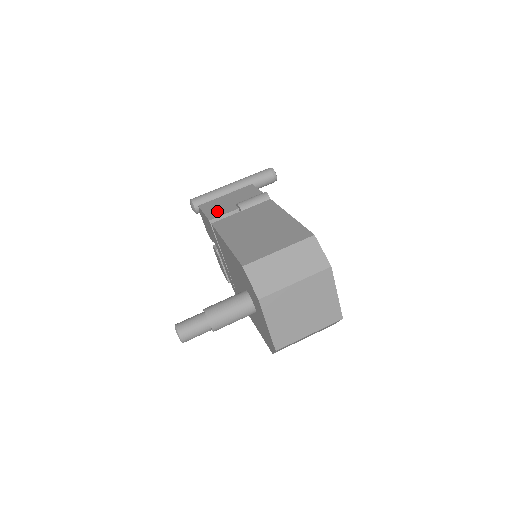
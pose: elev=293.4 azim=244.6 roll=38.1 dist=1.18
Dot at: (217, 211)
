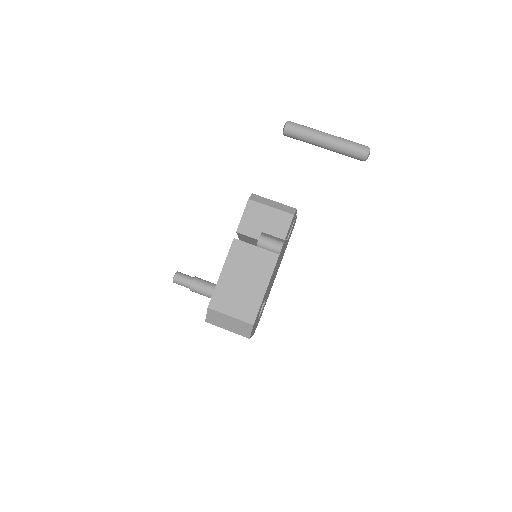
Dot at: (248, 226)
